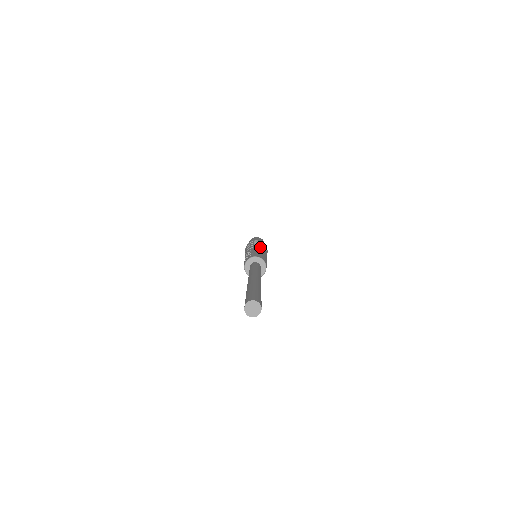
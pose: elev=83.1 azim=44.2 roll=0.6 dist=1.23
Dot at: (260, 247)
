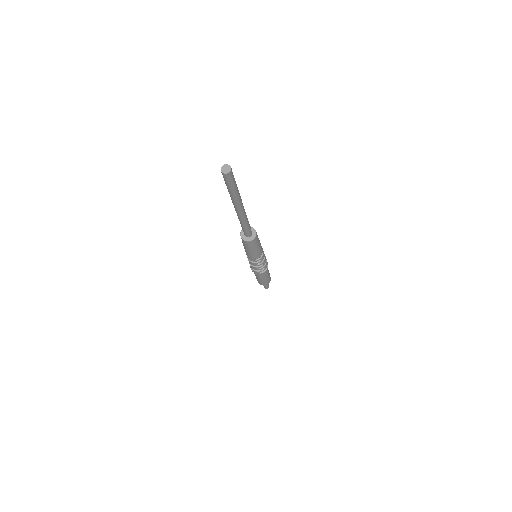
Dot at: occluded
